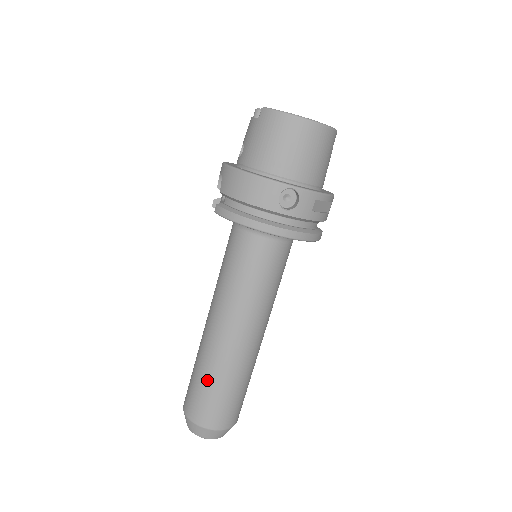
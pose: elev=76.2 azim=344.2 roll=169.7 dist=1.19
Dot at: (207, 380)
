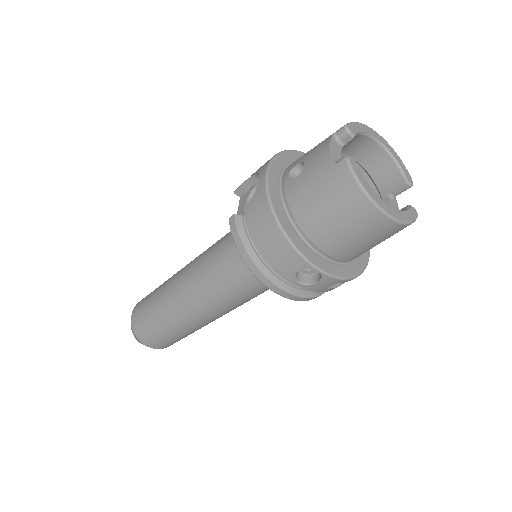
Dot at: (158, 320)
